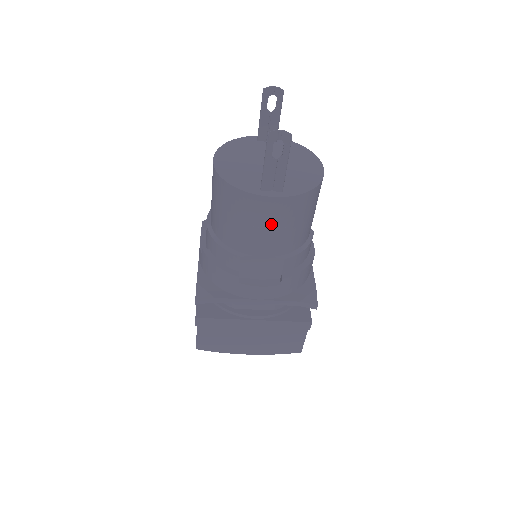
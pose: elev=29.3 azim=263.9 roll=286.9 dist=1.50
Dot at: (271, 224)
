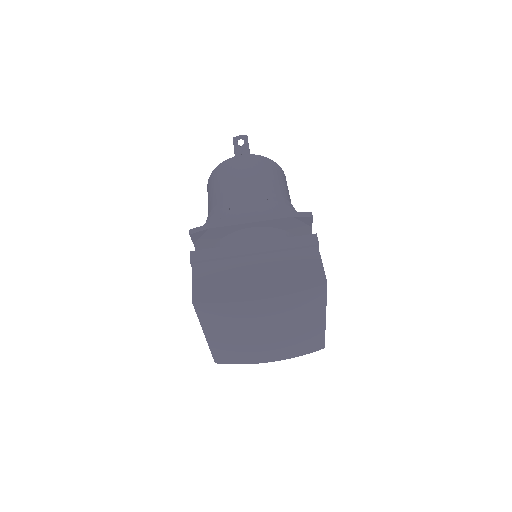
Dot at: (247, 170)
